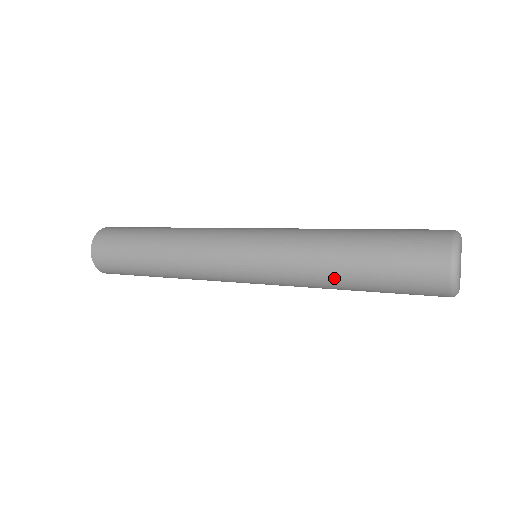
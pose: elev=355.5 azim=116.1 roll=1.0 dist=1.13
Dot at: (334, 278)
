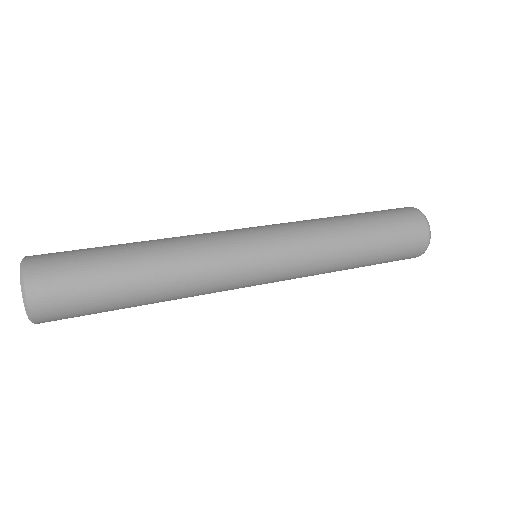
Dot at: (350, 257)
